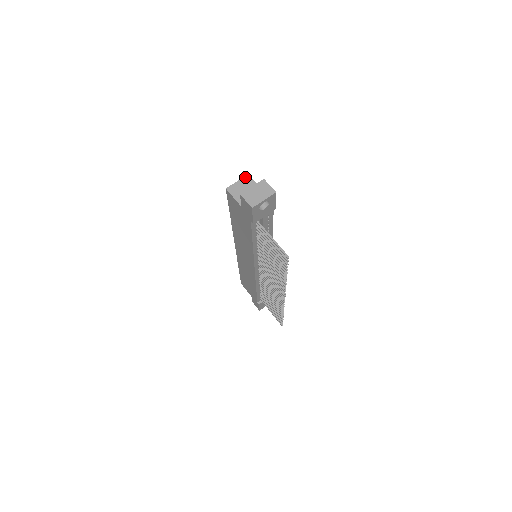
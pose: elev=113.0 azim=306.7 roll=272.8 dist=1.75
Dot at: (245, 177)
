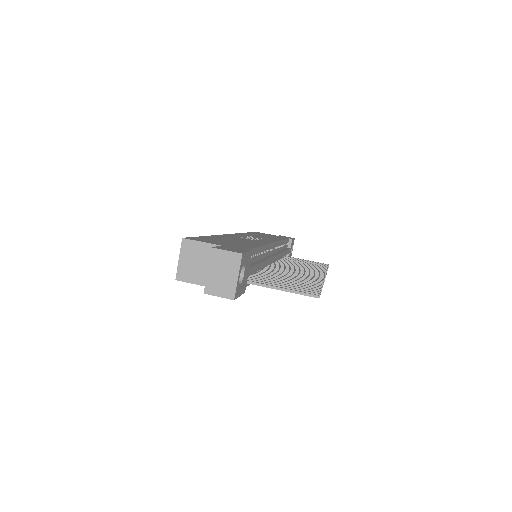
Dot at: (182, 245)
